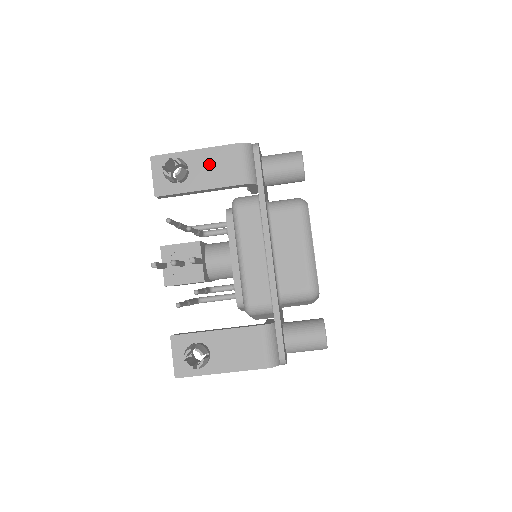
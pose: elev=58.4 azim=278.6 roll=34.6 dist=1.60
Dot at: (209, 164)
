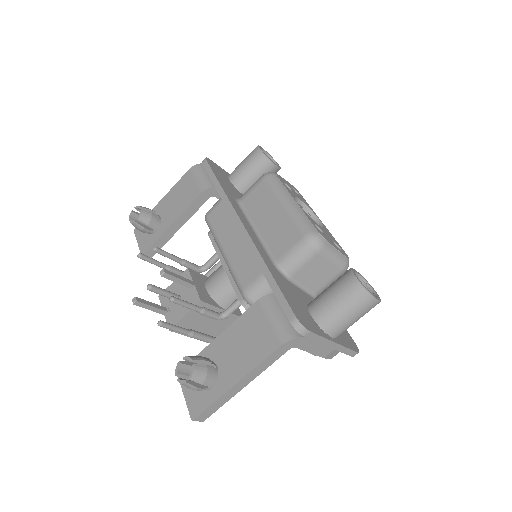
Dot at: (173, 200)
